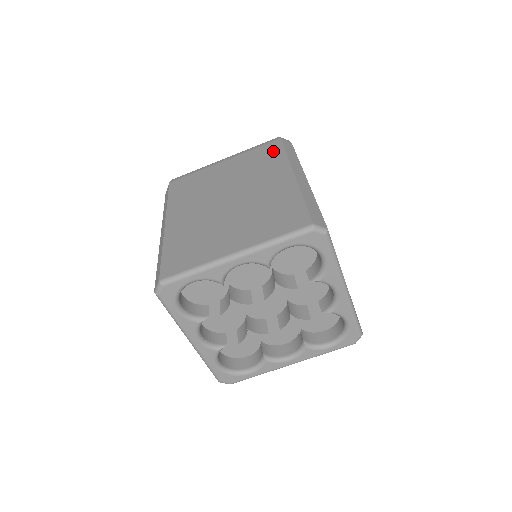
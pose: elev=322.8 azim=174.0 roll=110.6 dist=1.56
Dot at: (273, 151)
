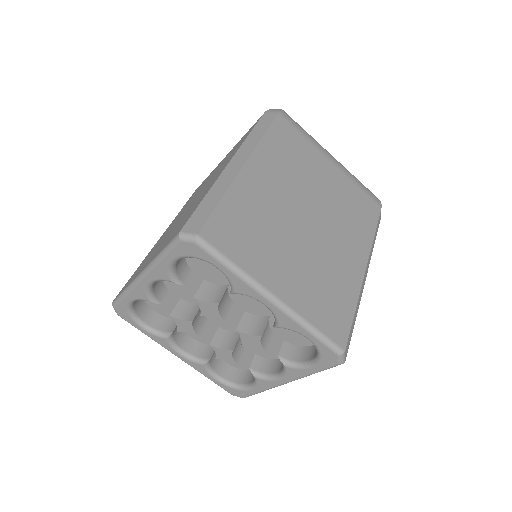
Dot at: (369, 214)
